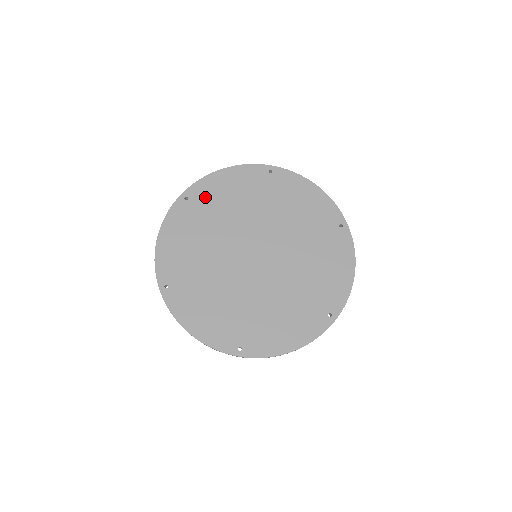
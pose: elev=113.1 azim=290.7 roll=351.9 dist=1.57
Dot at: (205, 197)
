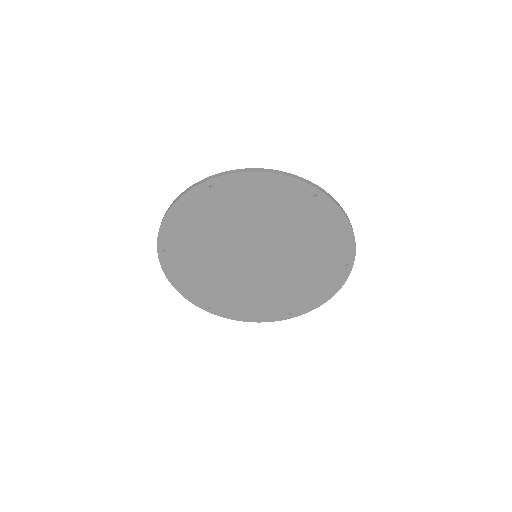
Dot at: (232, 193)
